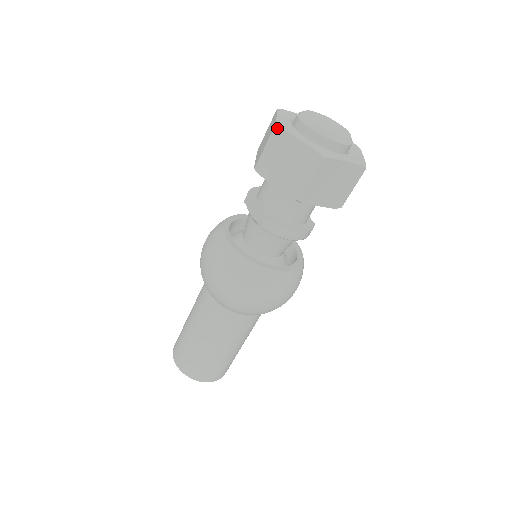
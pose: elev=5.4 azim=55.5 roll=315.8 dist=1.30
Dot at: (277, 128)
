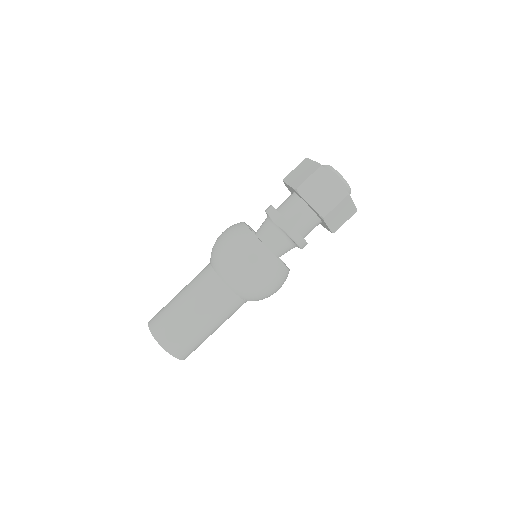
Dot at: (322, 168)
